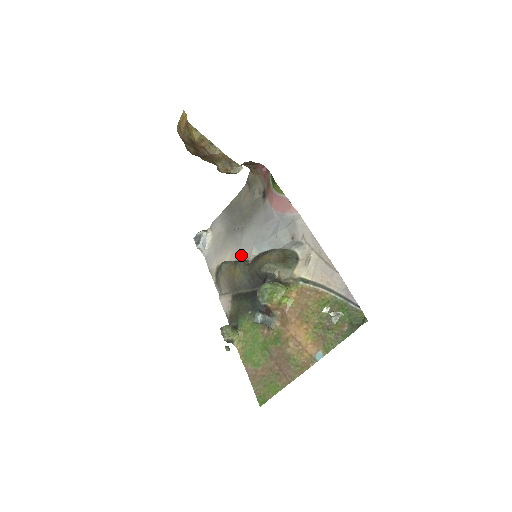
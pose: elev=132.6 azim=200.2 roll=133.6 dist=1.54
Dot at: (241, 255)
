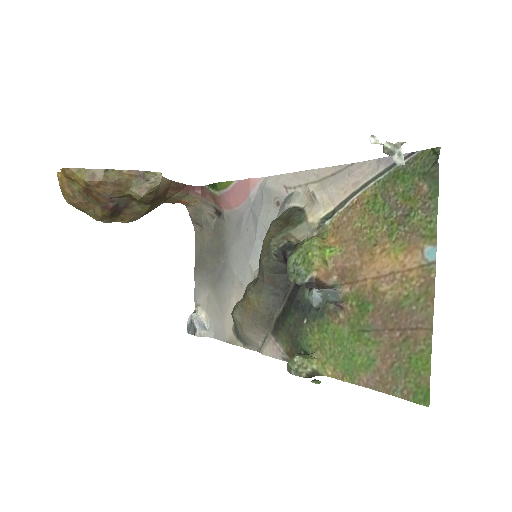
Dot at: (245, 287)
